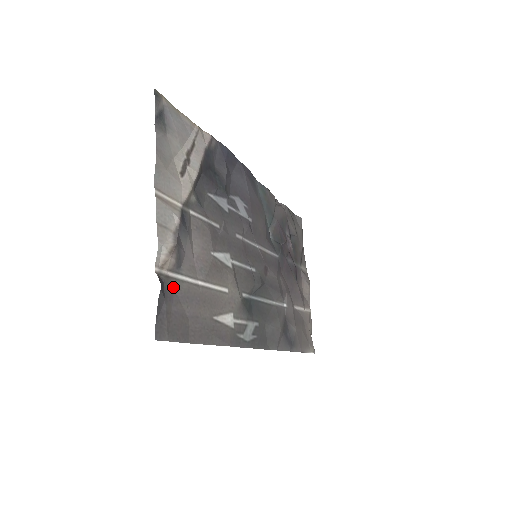
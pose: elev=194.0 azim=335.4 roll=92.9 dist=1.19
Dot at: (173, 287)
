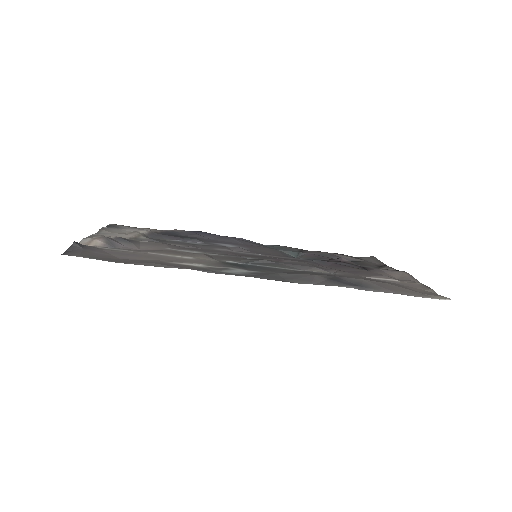
Dot at: (100, 249)
